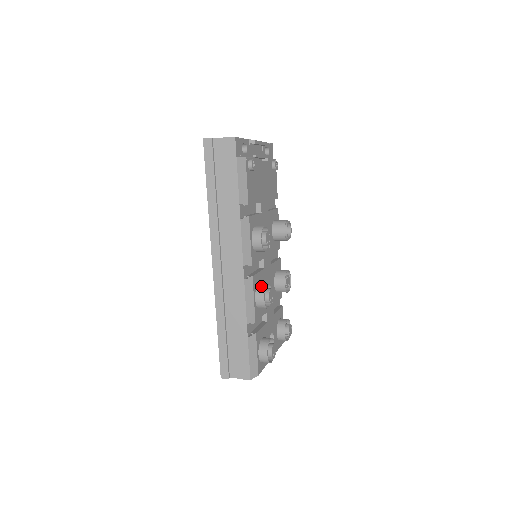
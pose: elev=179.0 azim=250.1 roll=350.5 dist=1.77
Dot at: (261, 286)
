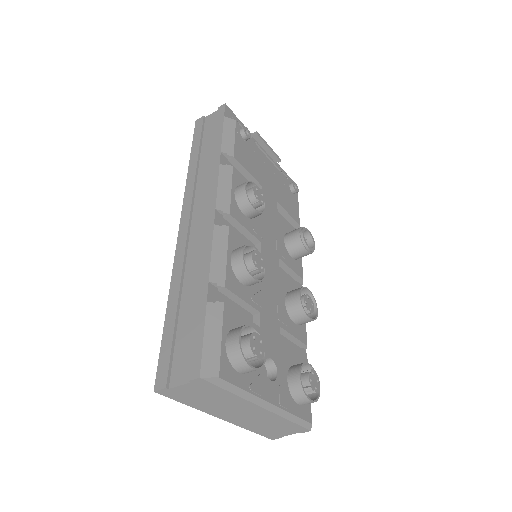
Dot at: occluded
